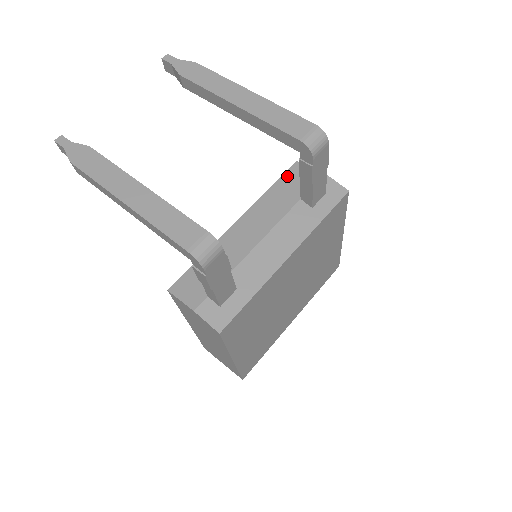
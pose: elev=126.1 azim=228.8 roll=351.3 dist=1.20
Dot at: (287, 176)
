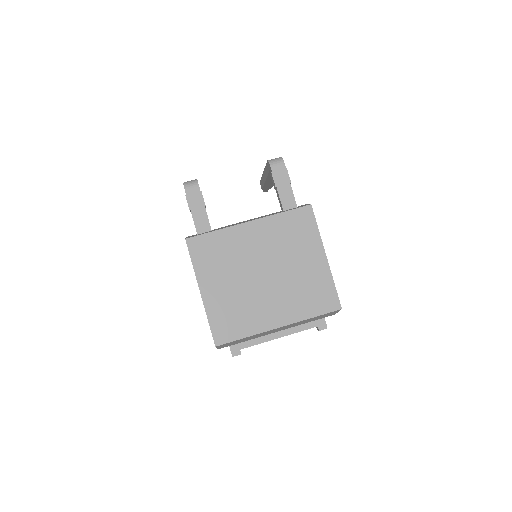
Dot at: occluded
